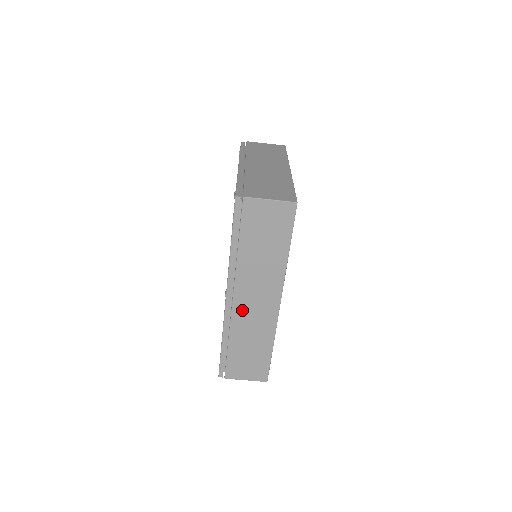
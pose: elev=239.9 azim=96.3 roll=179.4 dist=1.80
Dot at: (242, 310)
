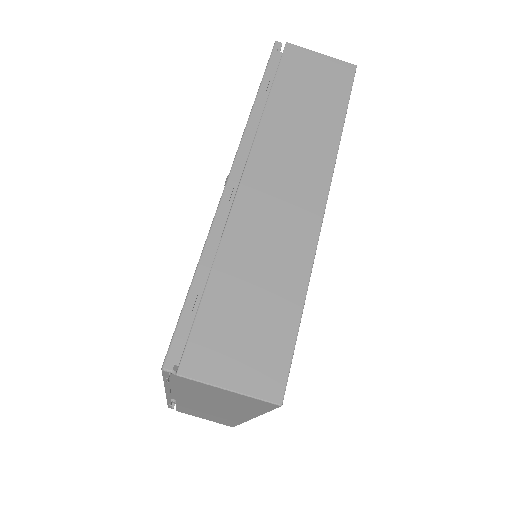
Dot at: (255, 201)
